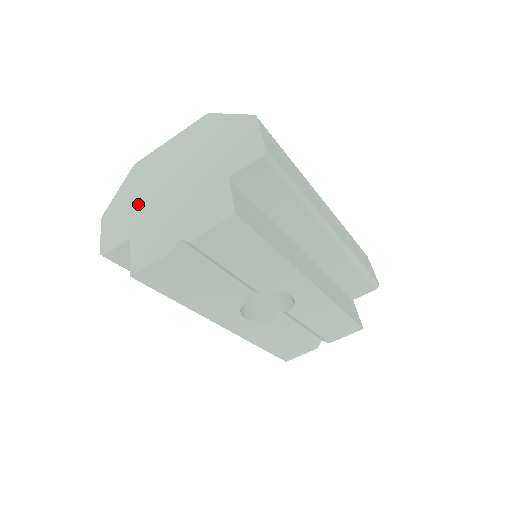
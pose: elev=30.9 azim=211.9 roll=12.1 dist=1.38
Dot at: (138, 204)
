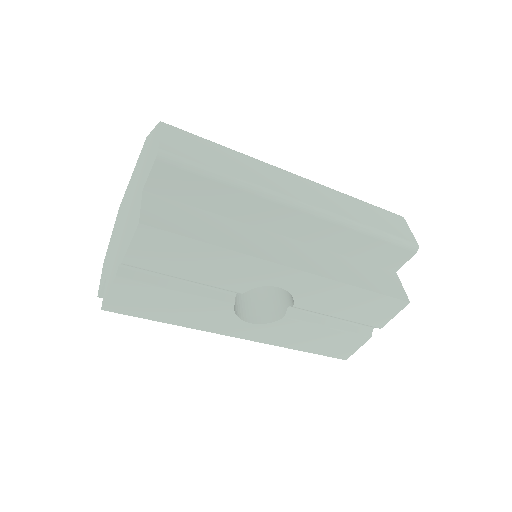
Dot at: (114, 242)
